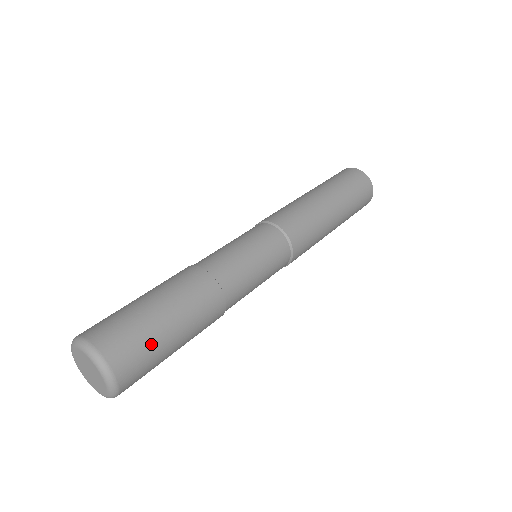
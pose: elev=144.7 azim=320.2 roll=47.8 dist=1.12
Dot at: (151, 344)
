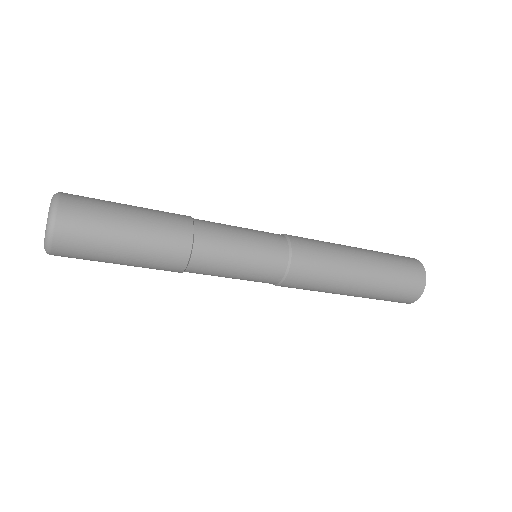
Dot at: (102, 214)
